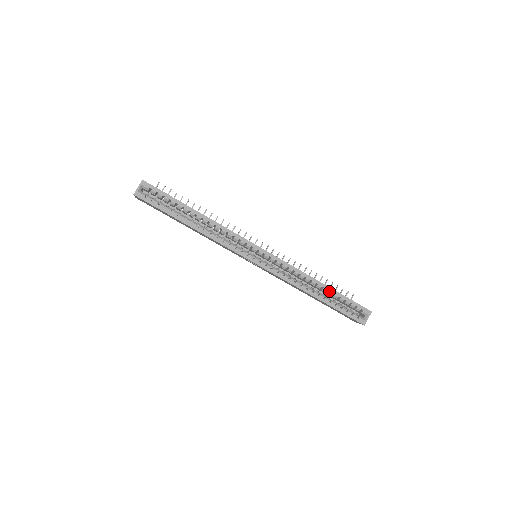
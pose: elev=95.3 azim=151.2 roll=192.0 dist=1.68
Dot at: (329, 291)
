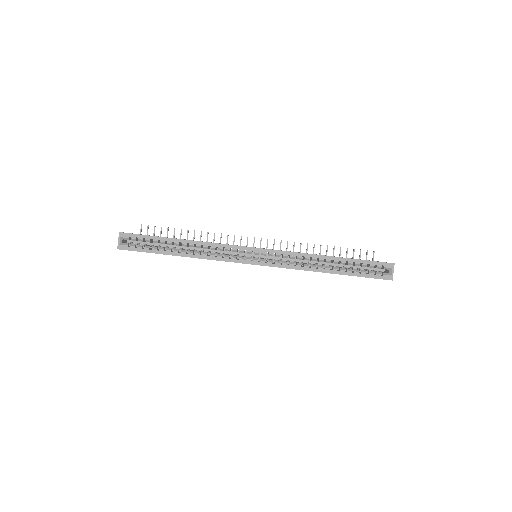
Dot at: (341, 261)
